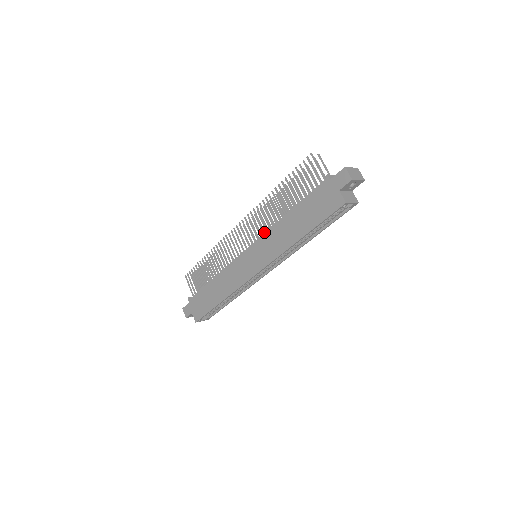
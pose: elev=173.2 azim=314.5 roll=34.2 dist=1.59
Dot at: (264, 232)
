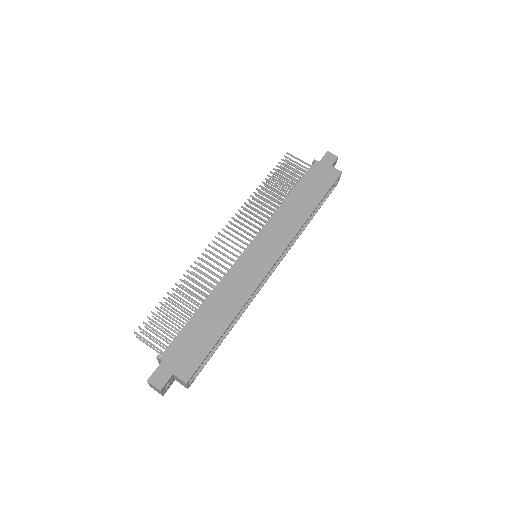
Dot at: (263, 224)
